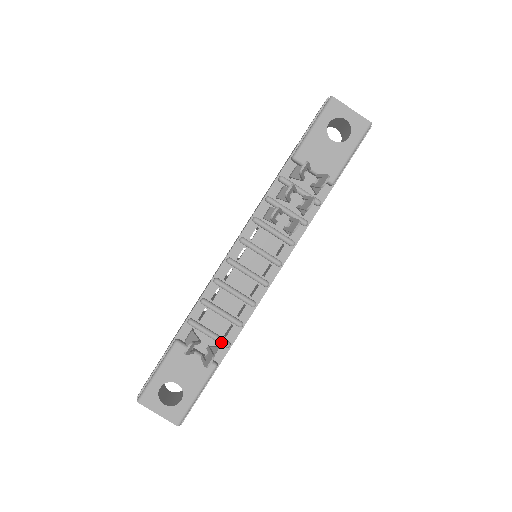
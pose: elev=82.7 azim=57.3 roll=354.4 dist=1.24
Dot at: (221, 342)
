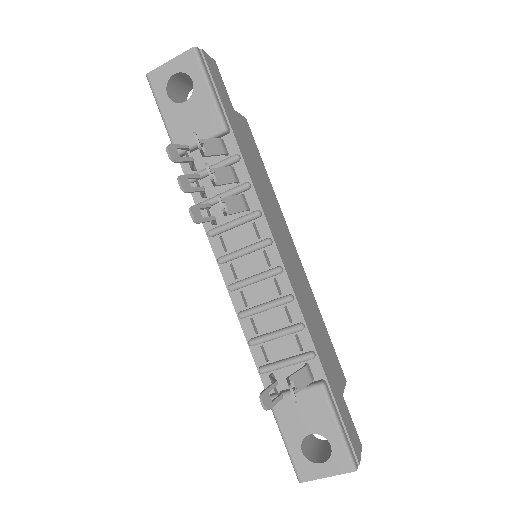
Dot at: (303, 360)
